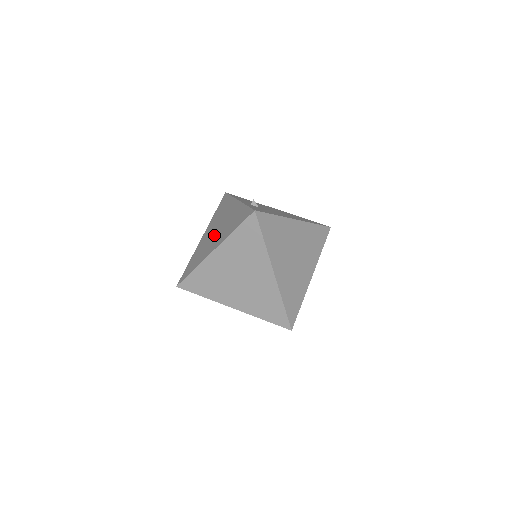
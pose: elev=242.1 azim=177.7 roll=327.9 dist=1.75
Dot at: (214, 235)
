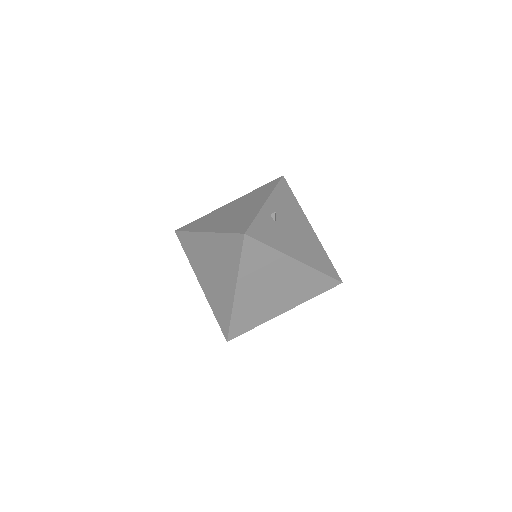
Dot at: (226, 215)
